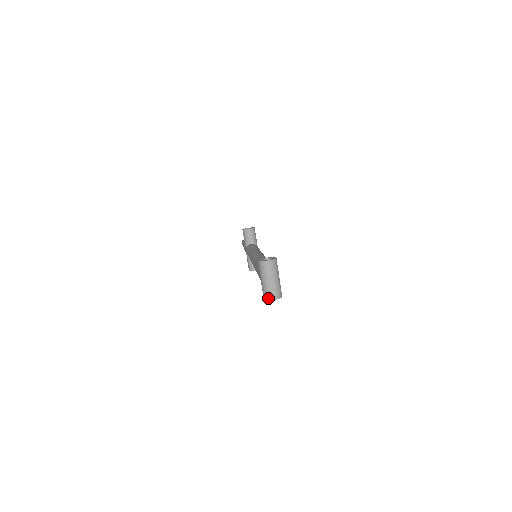
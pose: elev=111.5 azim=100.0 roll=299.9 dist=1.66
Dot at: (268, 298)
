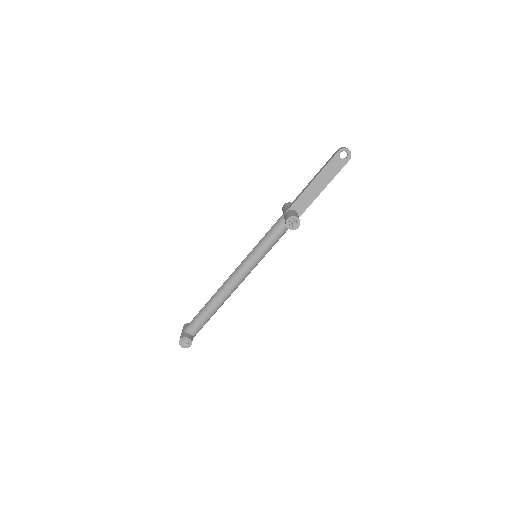
Dot at: occluded
